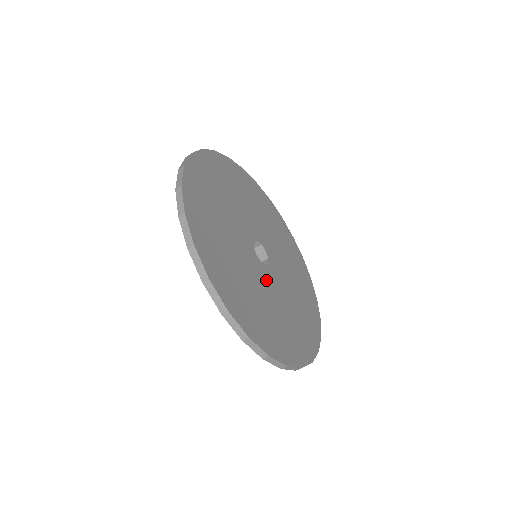
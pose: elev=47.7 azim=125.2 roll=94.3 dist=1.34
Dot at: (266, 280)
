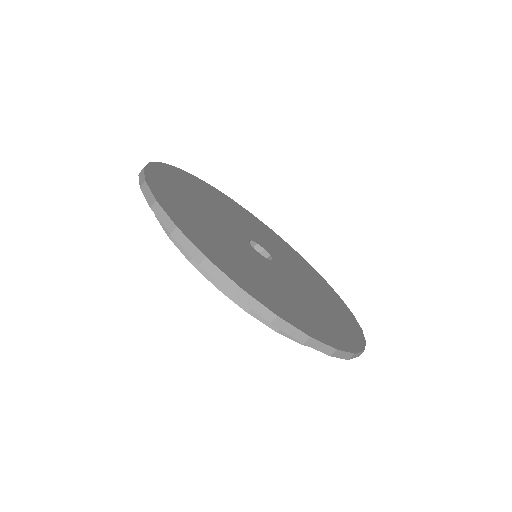
Dot at: (289, 276)
